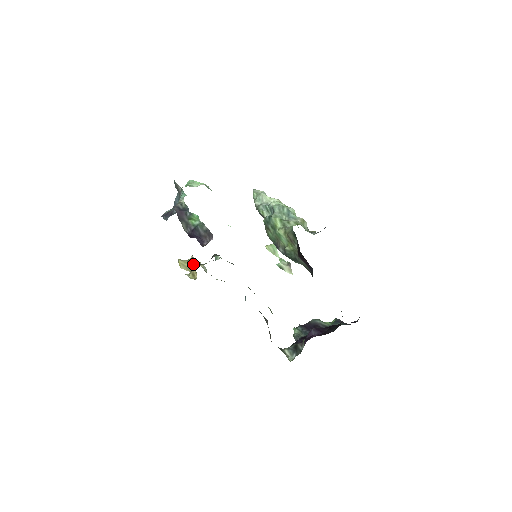
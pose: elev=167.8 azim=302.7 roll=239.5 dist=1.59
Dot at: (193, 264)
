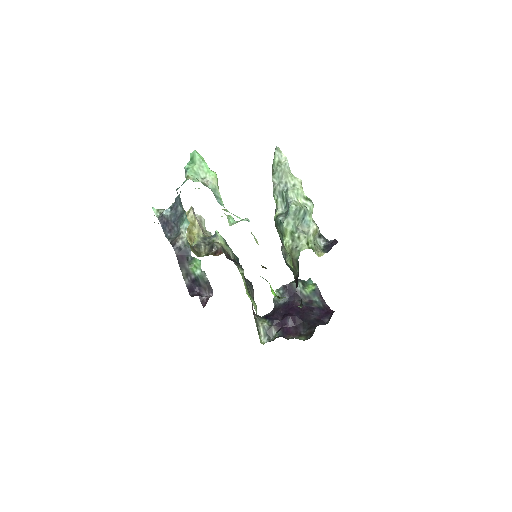
Dot at: (191, 223)
